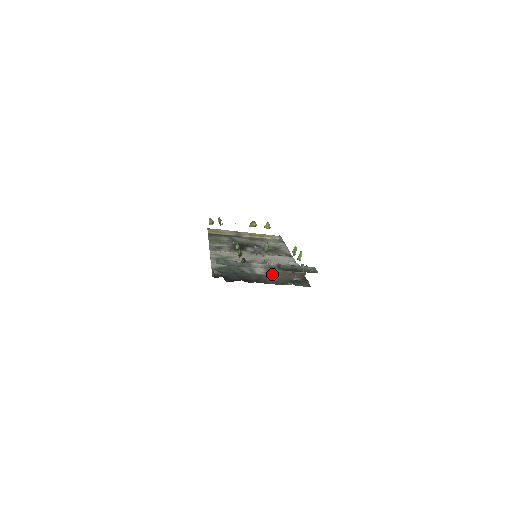
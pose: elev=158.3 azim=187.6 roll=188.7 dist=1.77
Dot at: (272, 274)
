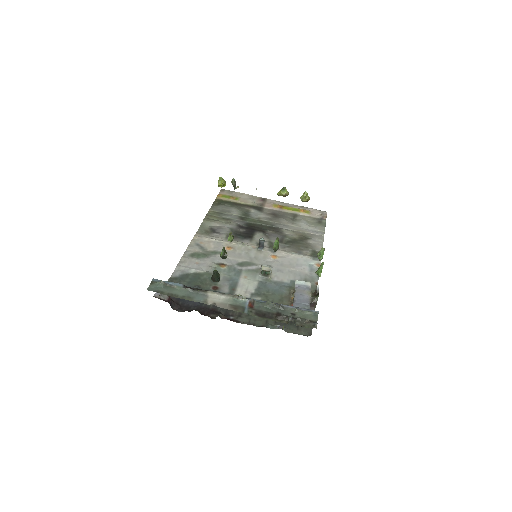
Dot at: (261, 298)
